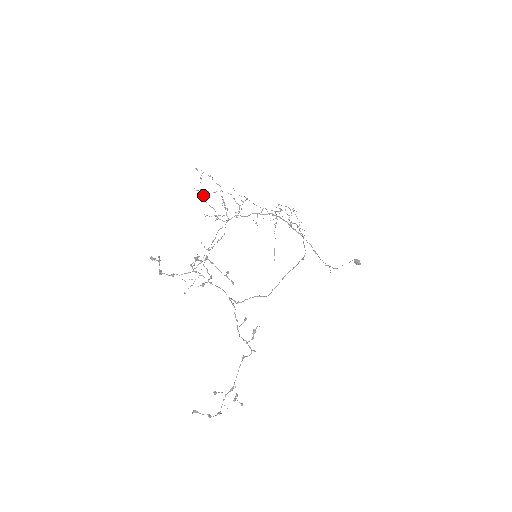
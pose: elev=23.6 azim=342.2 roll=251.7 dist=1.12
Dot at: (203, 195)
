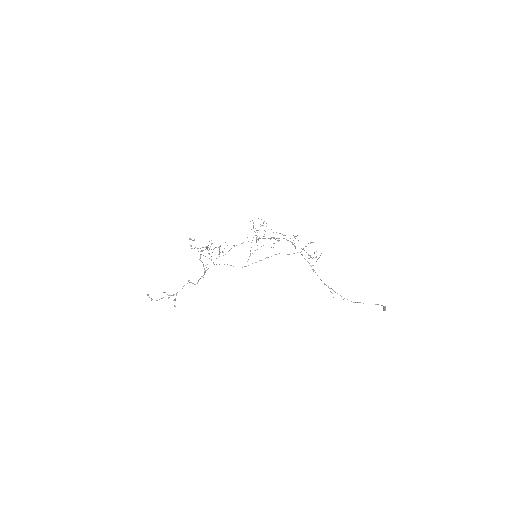
Dot at: (257, 232)
